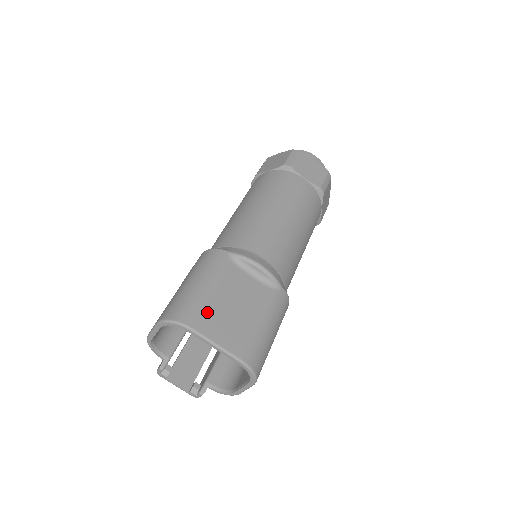
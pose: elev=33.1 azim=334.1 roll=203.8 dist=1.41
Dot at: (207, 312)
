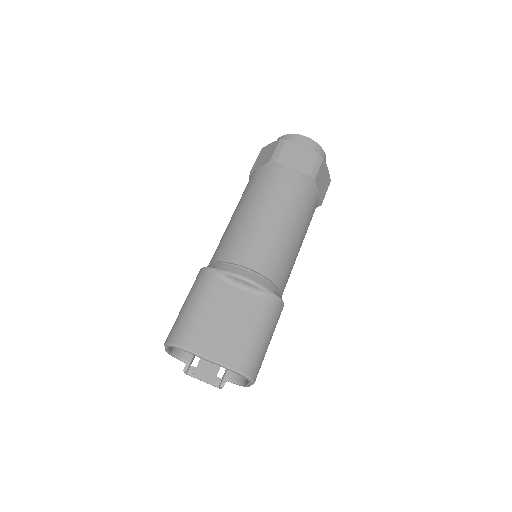
Dot at: (200, 332)
